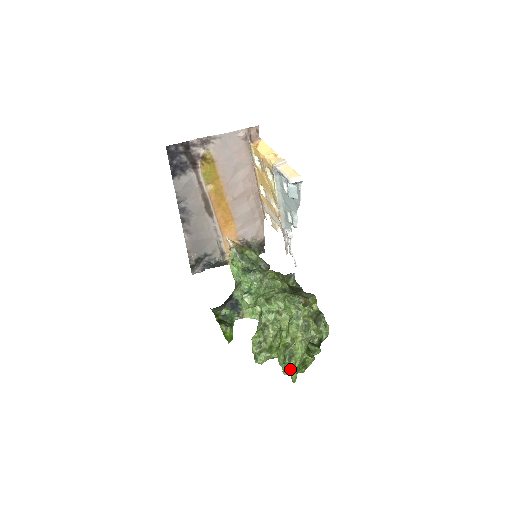
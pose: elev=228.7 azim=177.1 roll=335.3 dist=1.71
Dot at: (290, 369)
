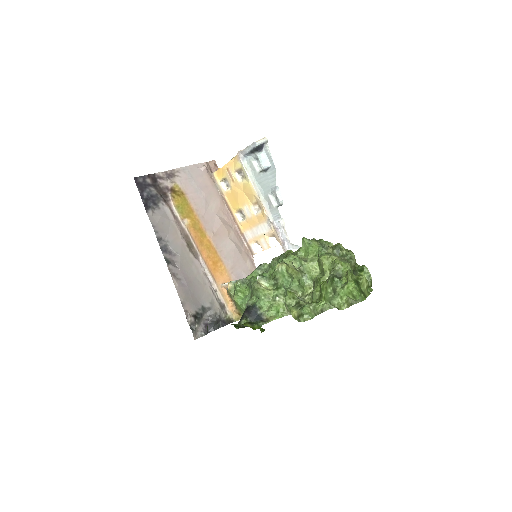
Dot at: (344, 284)
